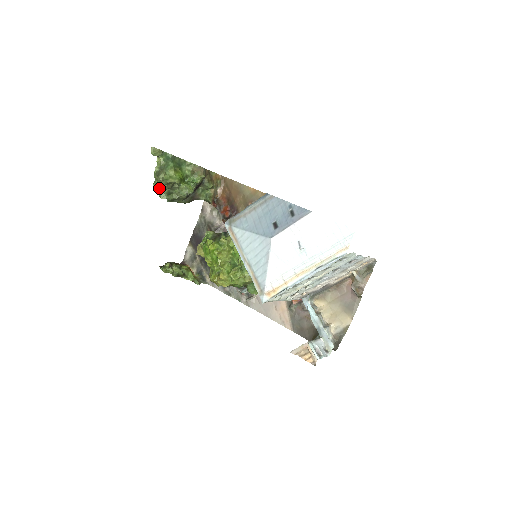
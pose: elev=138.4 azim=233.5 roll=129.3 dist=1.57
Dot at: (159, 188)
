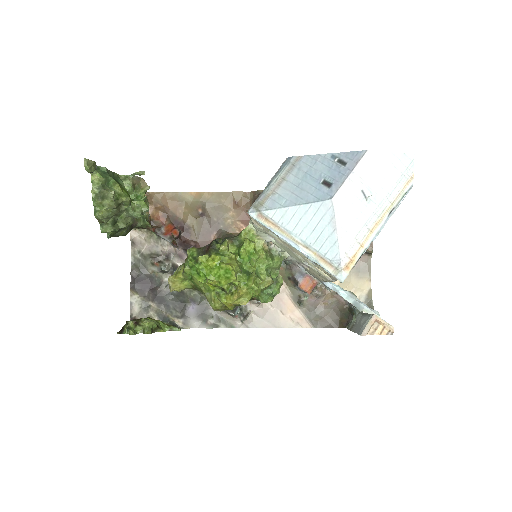
Dot at: (104, 217)
